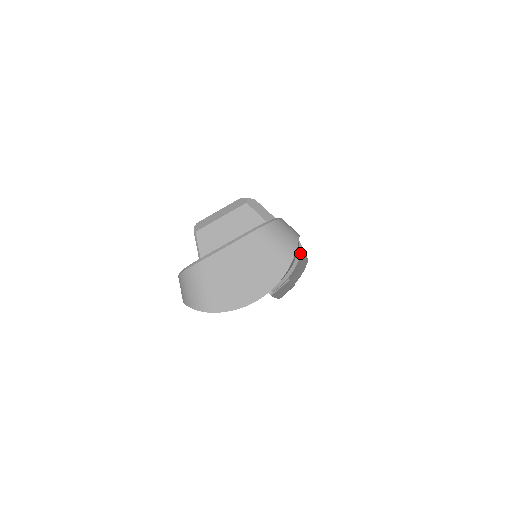
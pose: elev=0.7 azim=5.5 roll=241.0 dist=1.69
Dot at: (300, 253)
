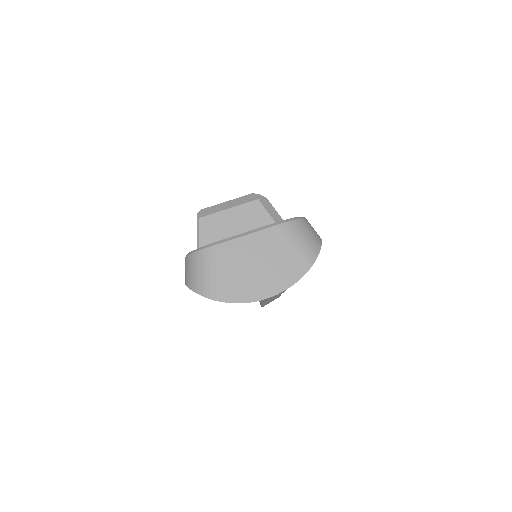
Dot at: occluded
